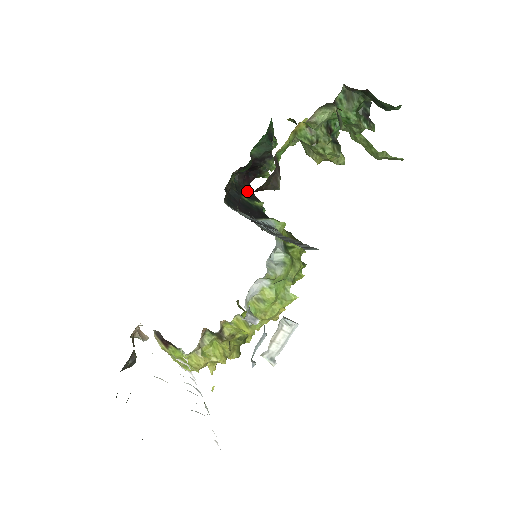
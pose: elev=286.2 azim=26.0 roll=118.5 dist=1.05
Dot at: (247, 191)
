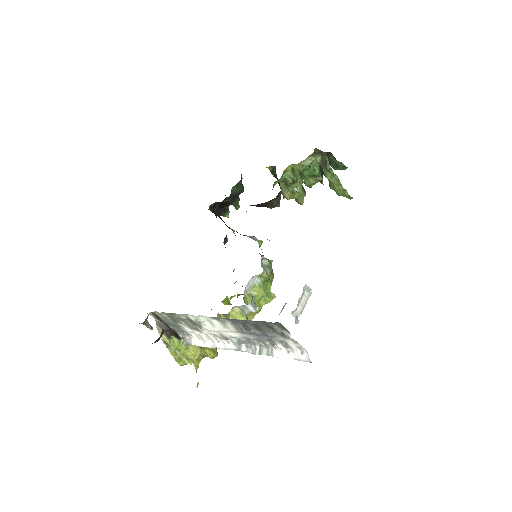
Dot at: occluded
